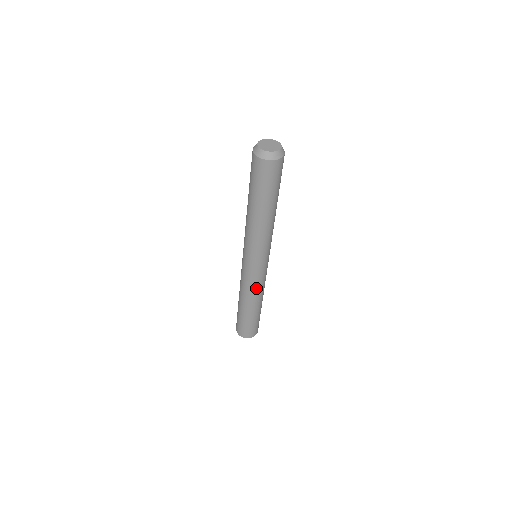
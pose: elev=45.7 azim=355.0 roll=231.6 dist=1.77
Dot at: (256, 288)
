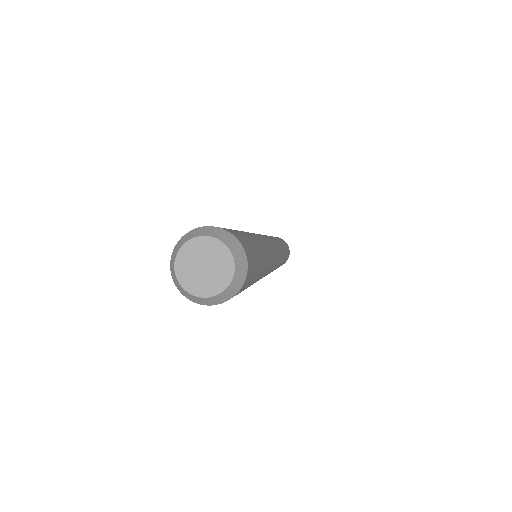
Dot at: occluded
